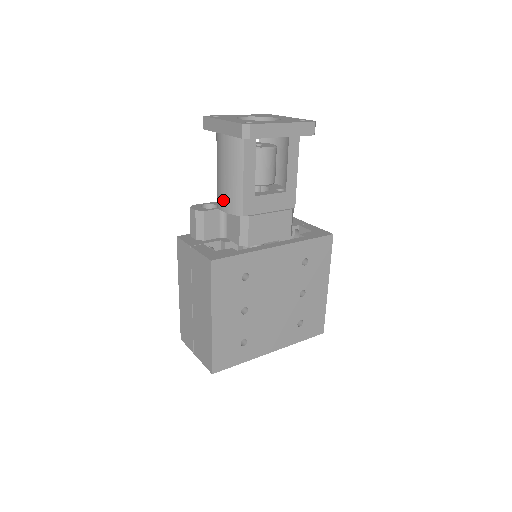
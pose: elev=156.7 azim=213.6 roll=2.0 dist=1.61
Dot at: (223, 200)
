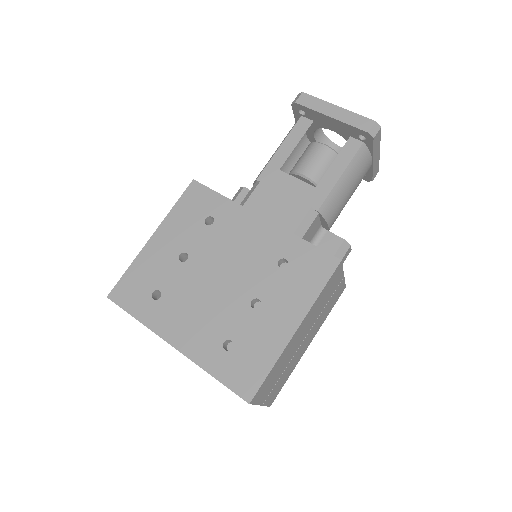
Dot at: occluded
